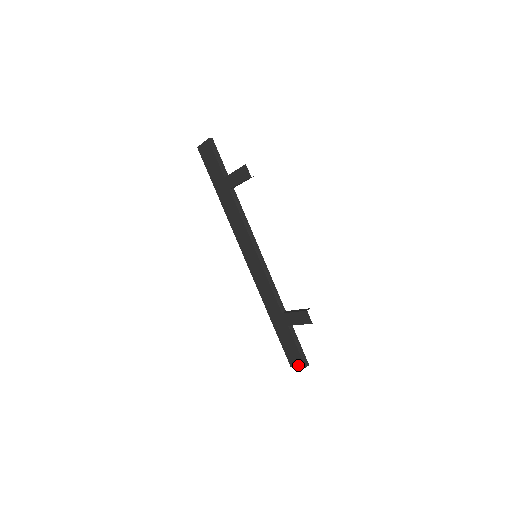
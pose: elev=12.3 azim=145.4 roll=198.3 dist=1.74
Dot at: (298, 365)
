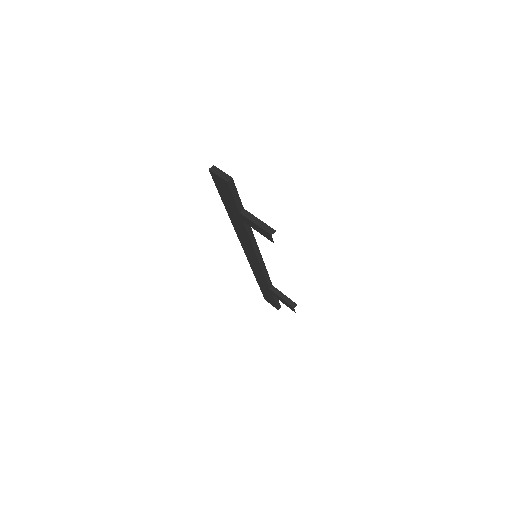
Dot at: (272, 305)
